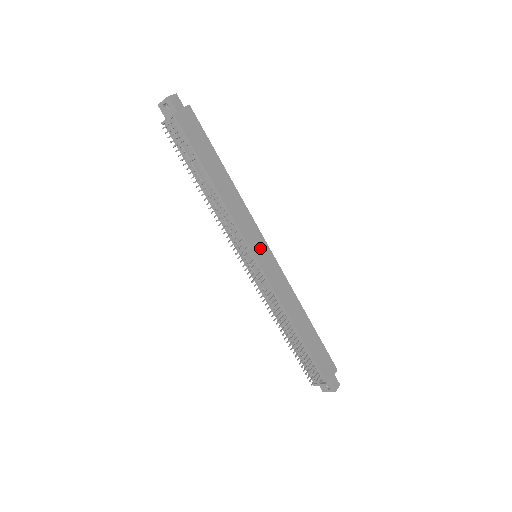
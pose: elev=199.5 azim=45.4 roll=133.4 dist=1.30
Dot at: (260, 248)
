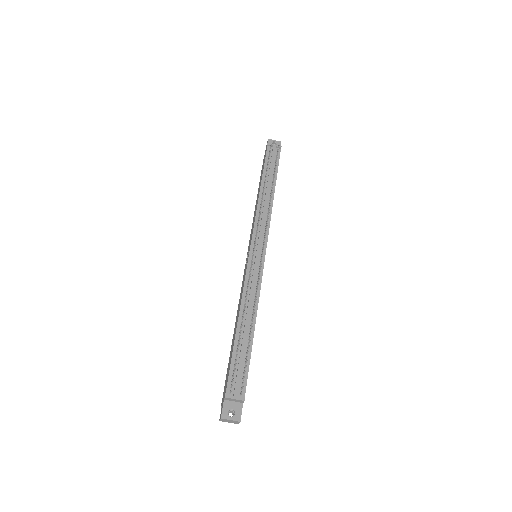
Dot at: occluded
